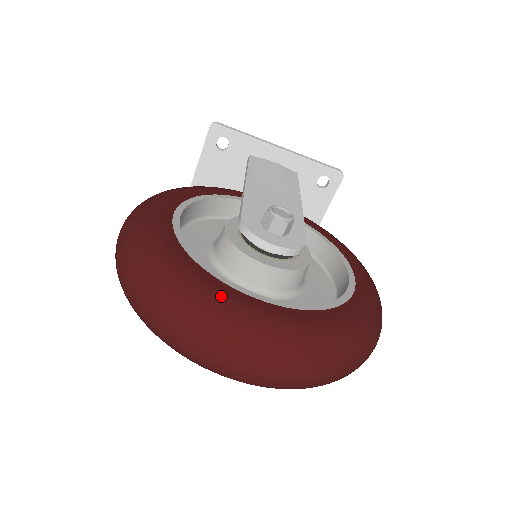
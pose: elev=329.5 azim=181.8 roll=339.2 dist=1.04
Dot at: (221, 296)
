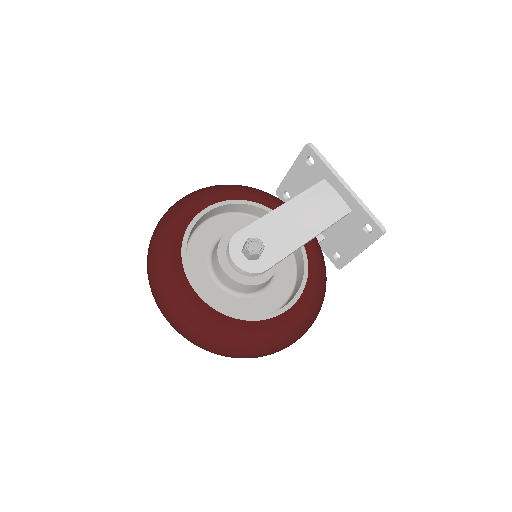
Dot at: (173, 274)
